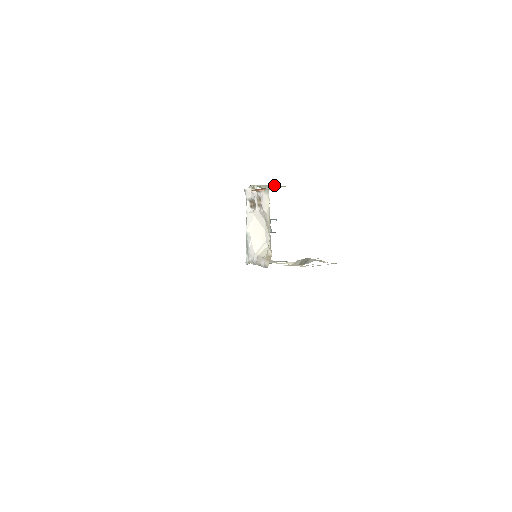
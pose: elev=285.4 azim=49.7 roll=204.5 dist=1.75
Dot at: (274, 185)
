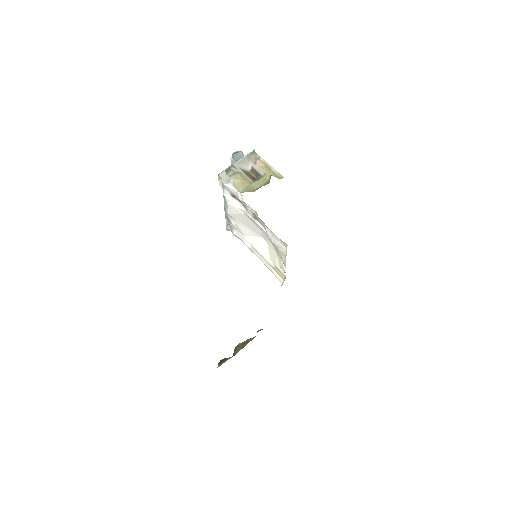
Dot at: (252, 154)
